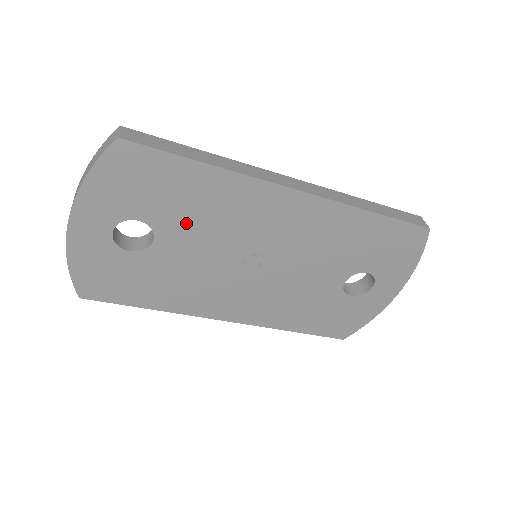
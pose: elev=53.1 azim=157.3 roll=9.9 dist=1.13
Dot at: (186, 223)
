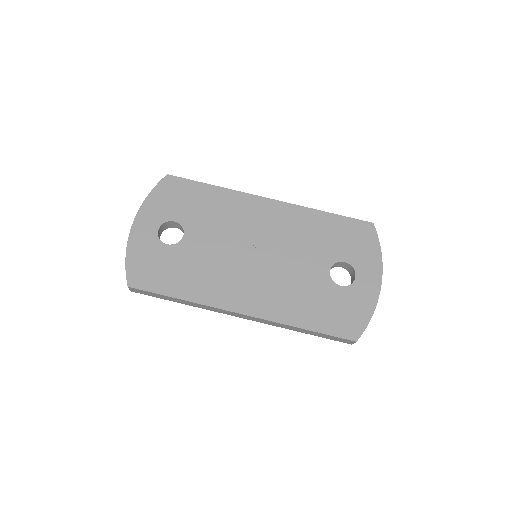
Dot at: (204, 223)
